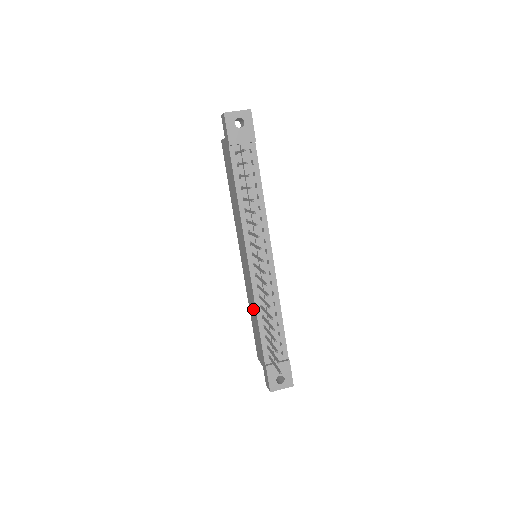
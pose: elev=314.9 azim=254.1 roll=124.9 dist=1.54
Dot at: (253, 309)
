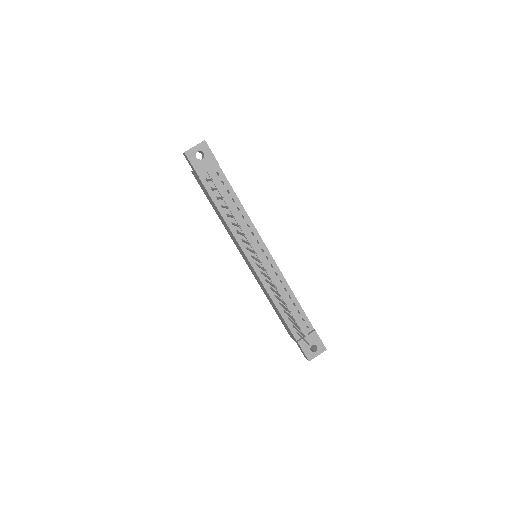
Dot at: (270, 300)
